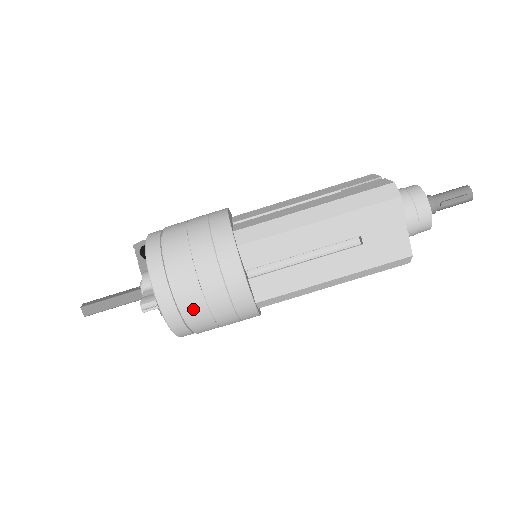
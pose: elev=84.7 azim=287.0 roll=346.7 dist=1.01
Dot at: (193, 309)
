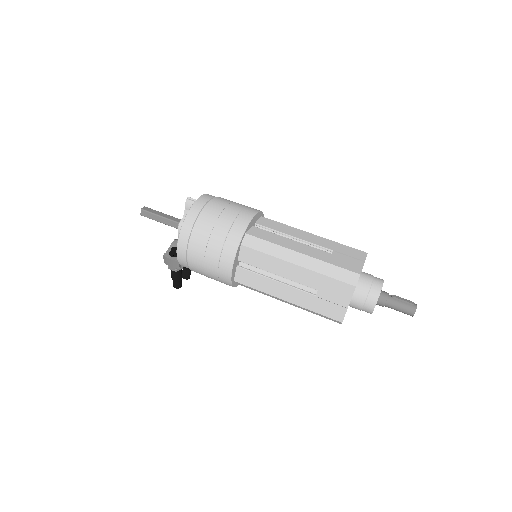
Dot at: (215, 205)
